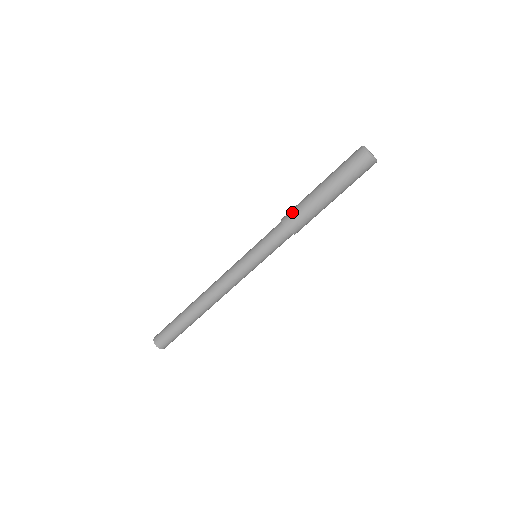
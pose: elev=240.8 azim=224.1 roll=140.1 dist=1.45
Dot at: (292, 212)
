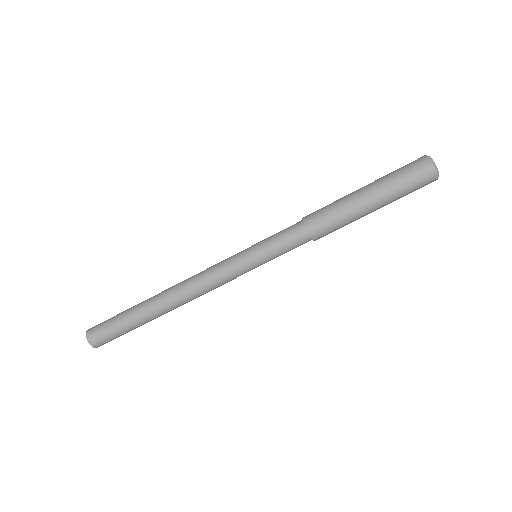
Dot at: (319, 212)
